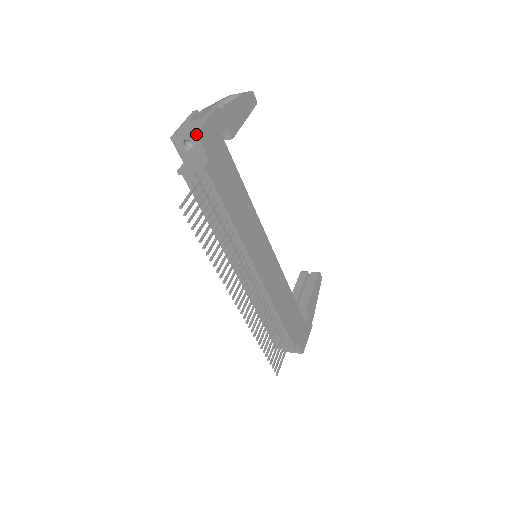
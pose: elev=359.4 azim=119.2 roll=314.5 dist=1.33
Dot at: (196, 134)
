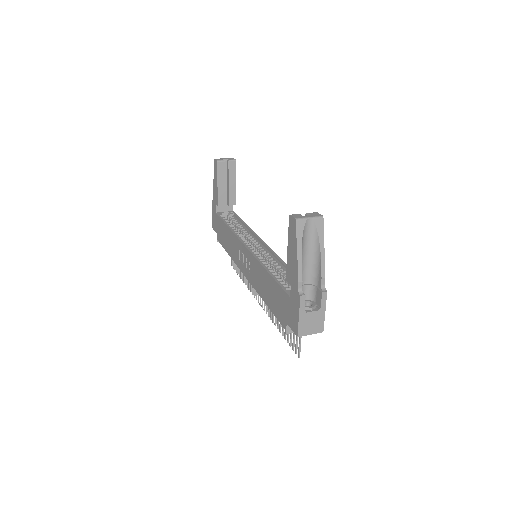
Dot at: occluded
